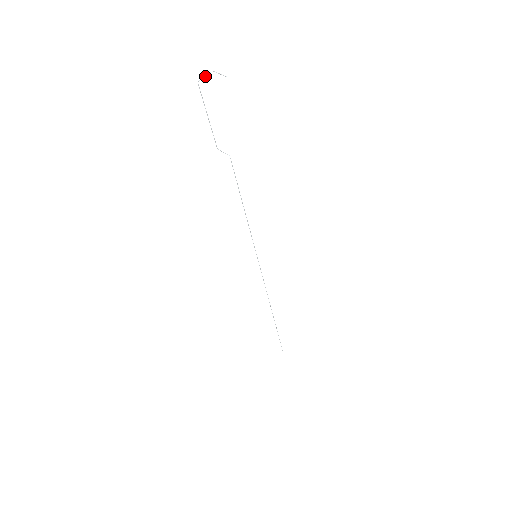
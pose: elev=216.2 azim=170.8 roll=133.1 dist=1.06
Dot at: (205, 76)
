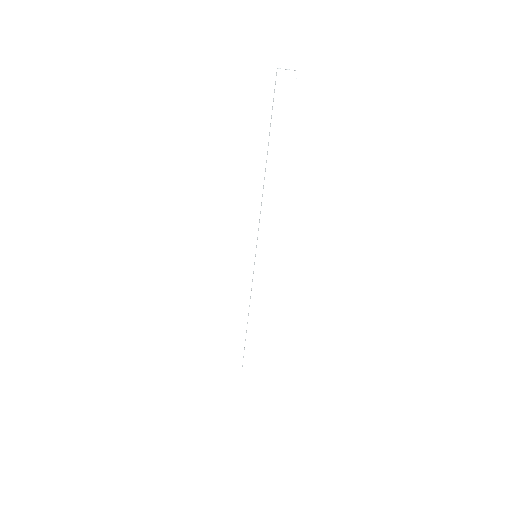
Dot at: (287, 69)
